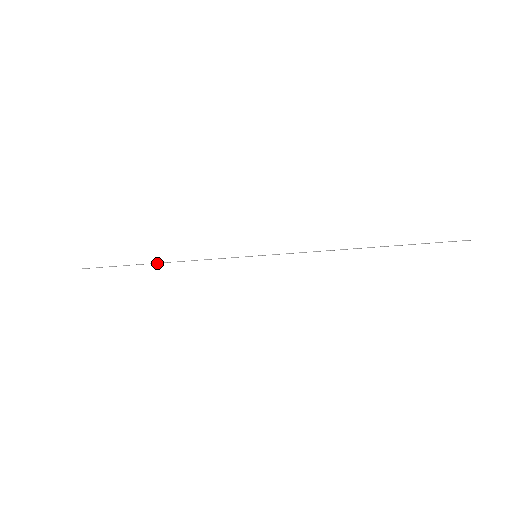
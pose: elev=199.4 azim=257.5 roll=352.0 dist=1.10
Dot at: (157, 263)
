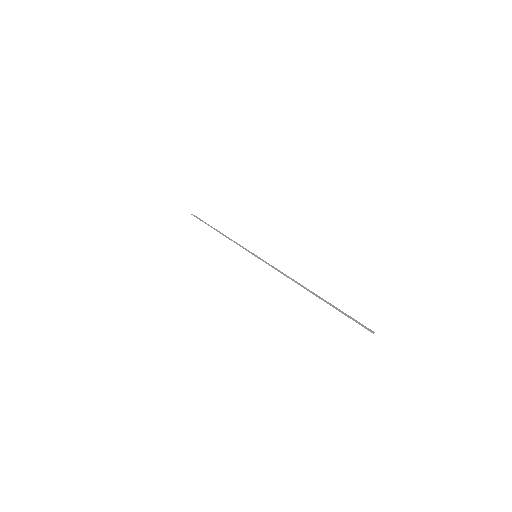
Dot at: (218, 231)
